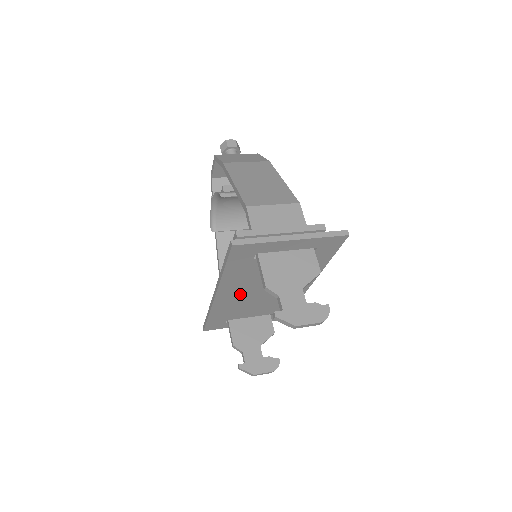
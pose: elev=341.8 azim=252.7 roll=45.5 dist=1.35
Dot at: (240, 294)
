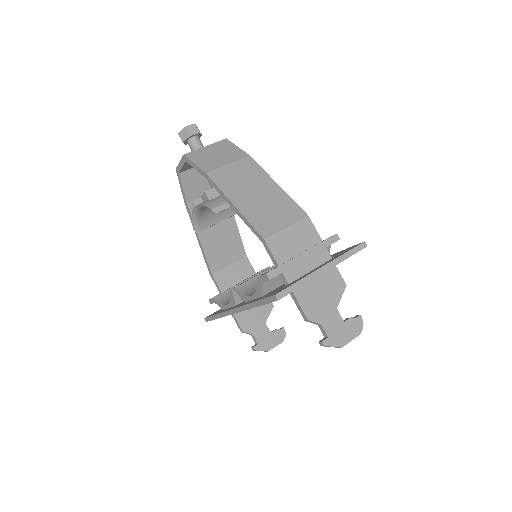
Dot at: occluded
